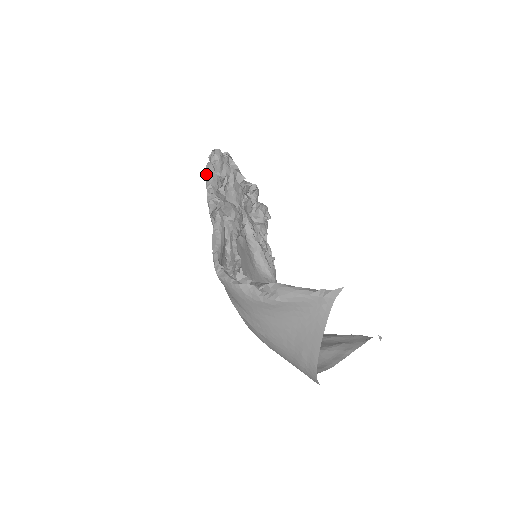
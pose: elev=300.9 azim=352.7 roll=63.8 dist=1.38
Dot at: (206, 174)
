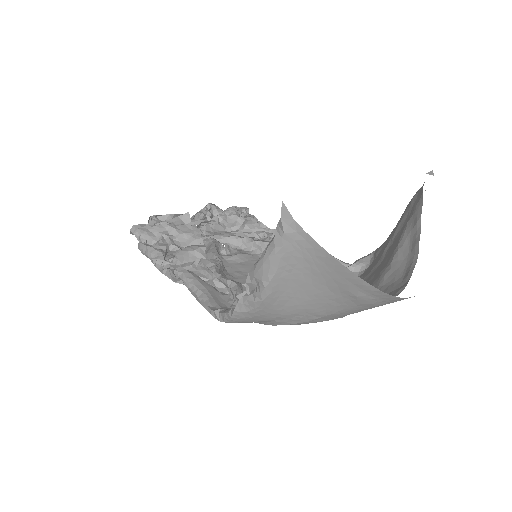
Dot at: occluded
